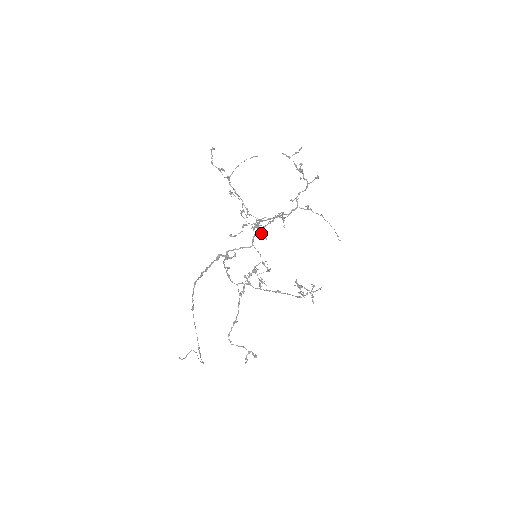
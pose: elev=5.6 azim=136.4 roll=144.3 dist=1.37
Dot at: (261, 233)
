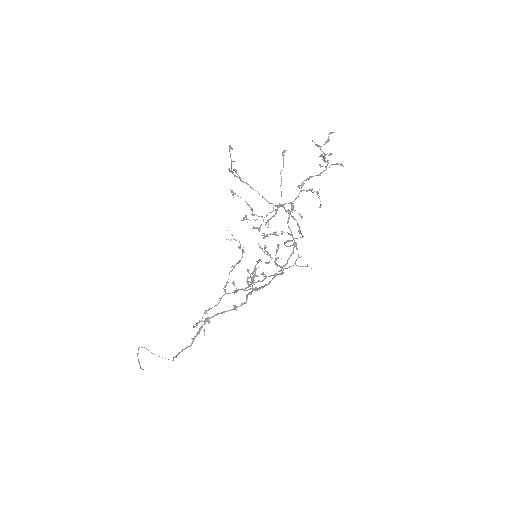
Dot at: (244, 218)
